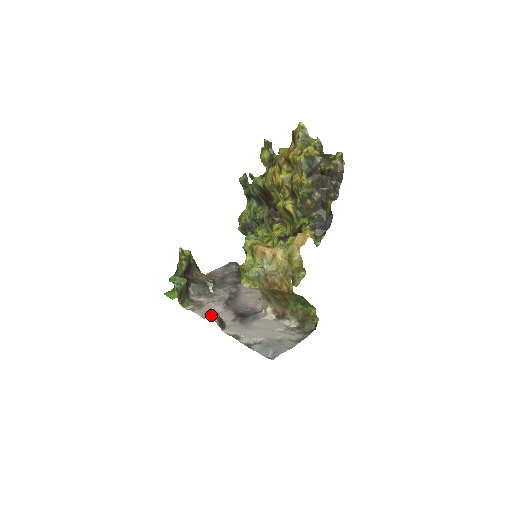
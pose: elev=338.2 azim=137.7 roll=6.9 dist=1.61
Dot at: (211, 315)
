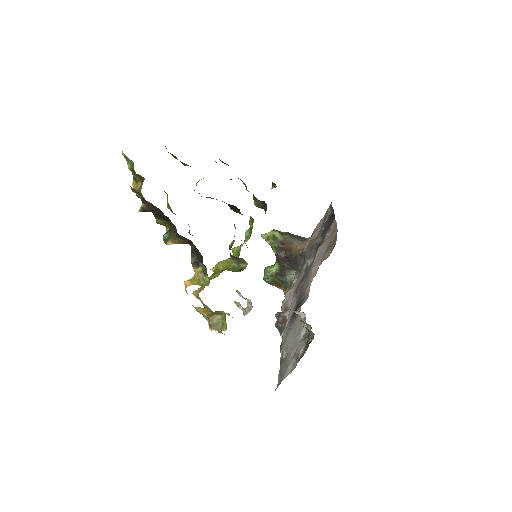
Dot at: (277, 316)
